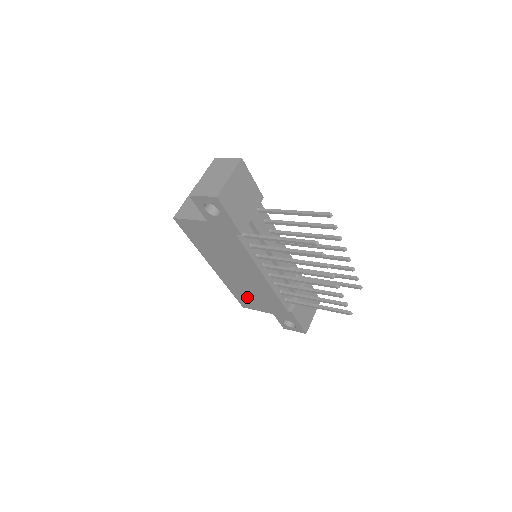
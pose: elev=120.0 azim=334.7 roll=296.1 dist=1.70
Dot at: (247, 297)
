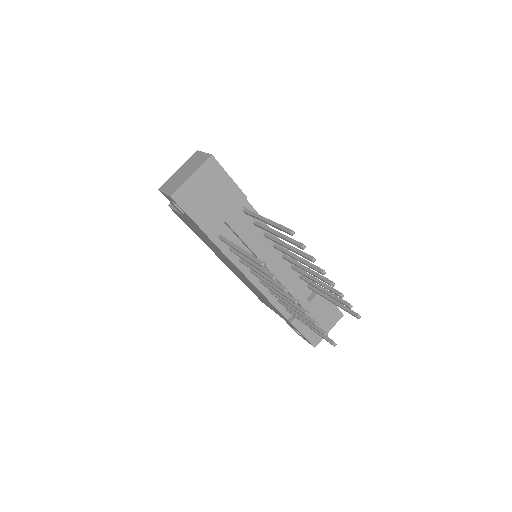
Dot at: occluded
